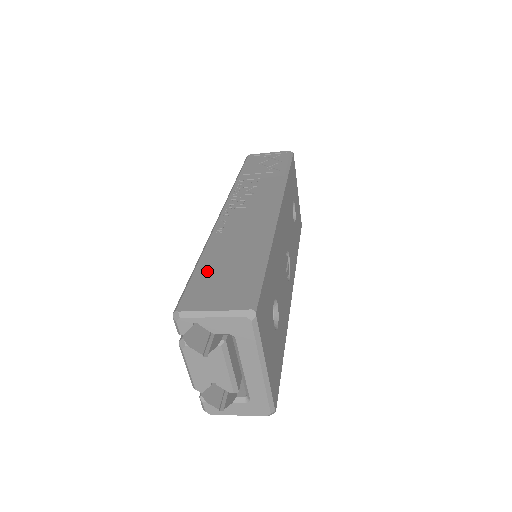
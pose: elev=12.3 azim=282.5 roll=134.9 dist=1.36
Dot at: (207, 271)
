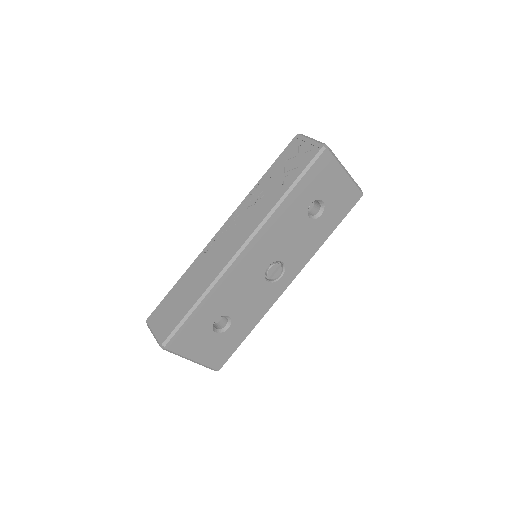
Dot at: (172, 296)
